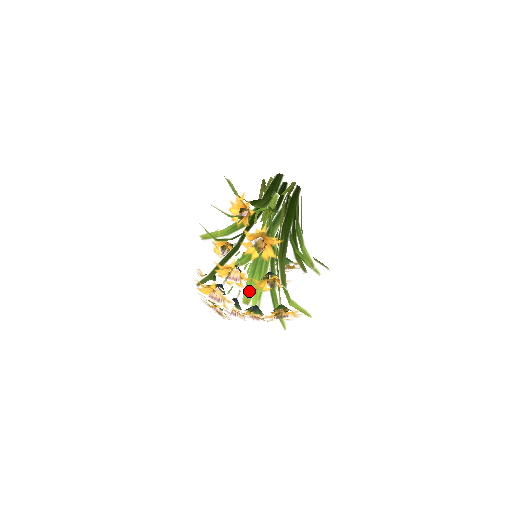
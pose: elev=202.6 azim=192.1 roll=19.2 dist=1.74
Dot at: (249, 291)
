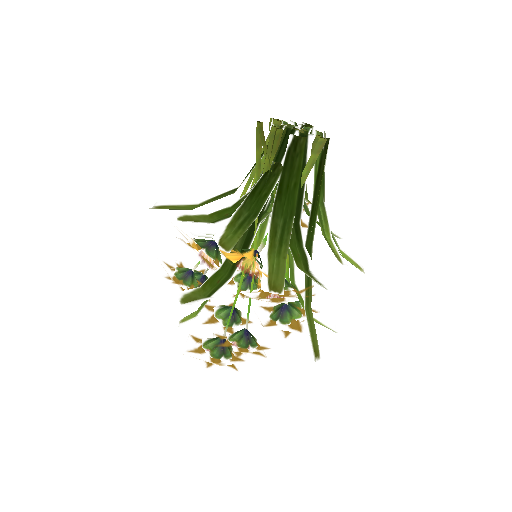
Dot at: occluded
